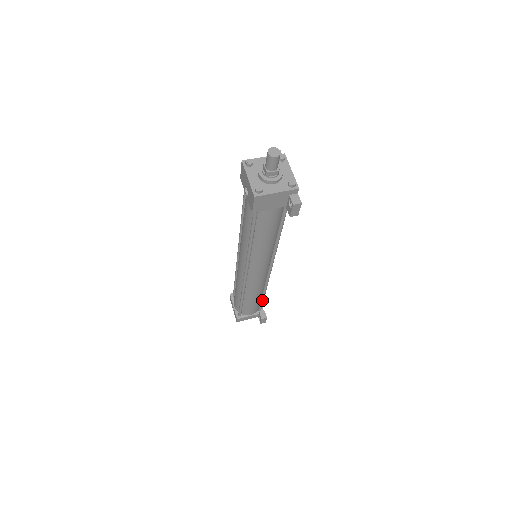
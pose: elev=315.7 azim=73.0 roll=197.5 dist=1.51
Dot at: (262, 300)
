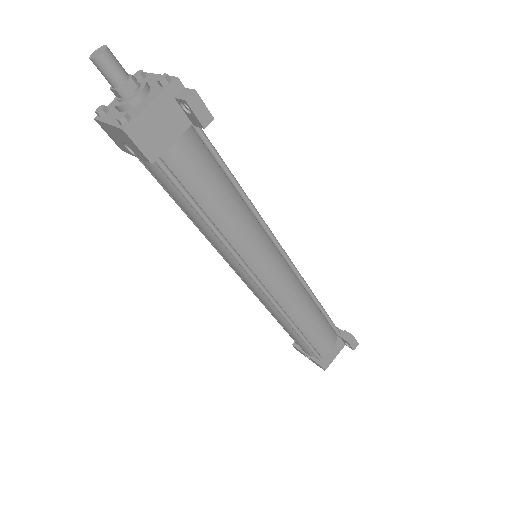
Dot at: (326, 316)
